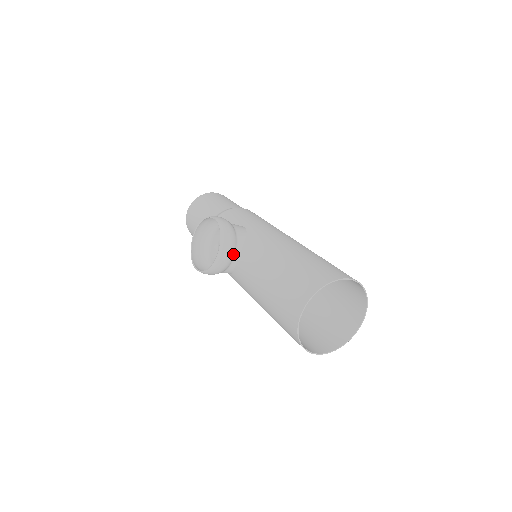
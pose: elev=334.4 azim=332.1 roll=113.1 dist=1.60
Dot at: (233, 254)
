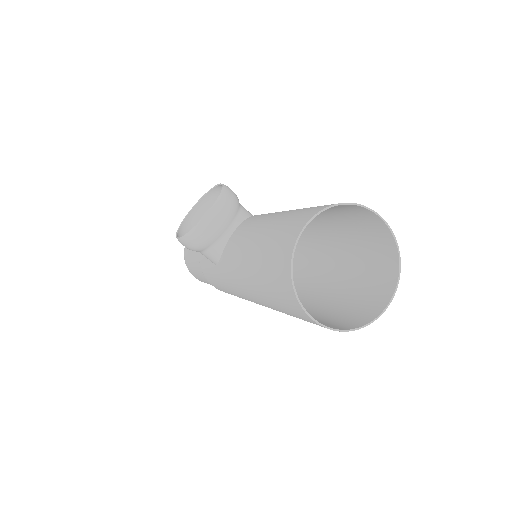
Dot at: (229, 221)
